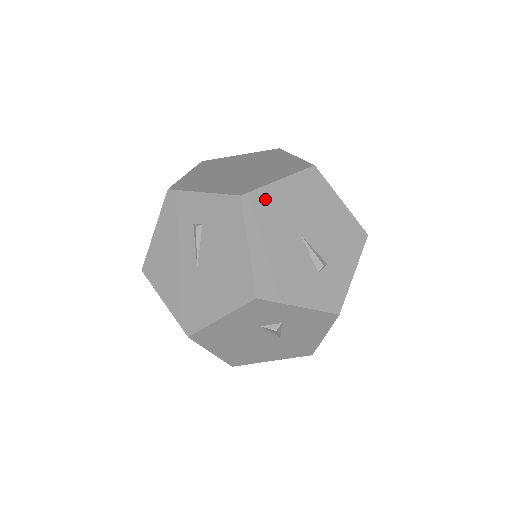
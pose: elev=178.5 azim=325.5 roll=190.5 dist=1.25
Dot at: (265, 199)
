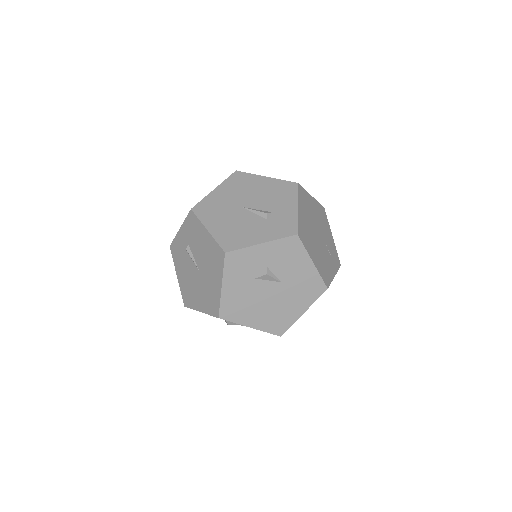
Dot at: (208, 203)
